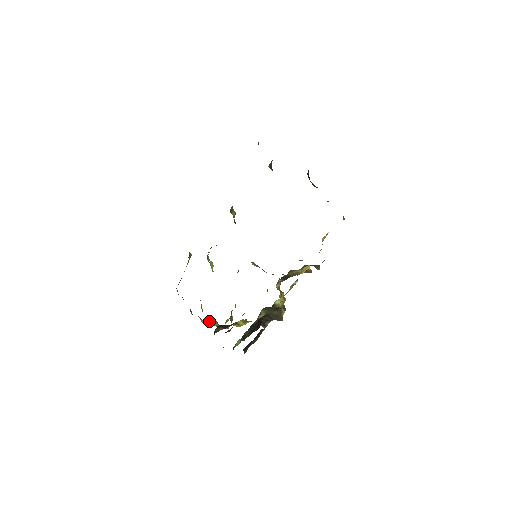
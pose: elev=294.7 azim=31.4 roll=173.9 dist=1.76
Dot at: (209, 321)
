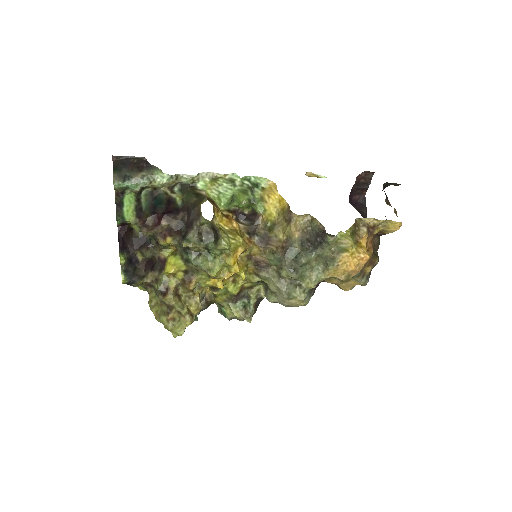
Dot at: (154, 297)
